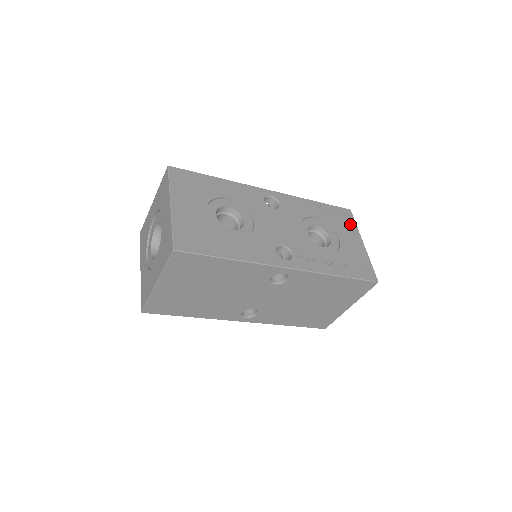
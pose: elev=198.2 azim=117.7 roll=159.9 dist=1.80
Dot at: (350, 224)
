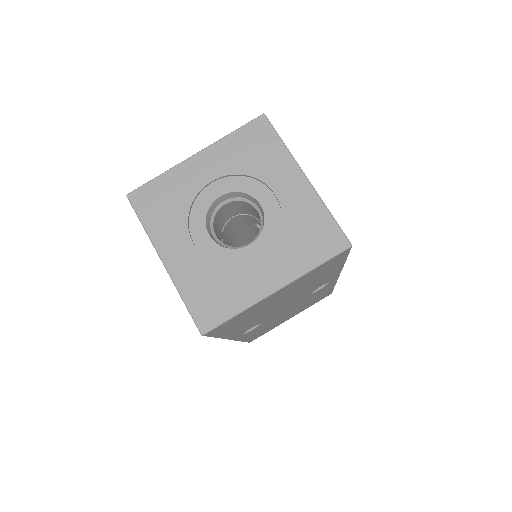
Dot at: occluded
